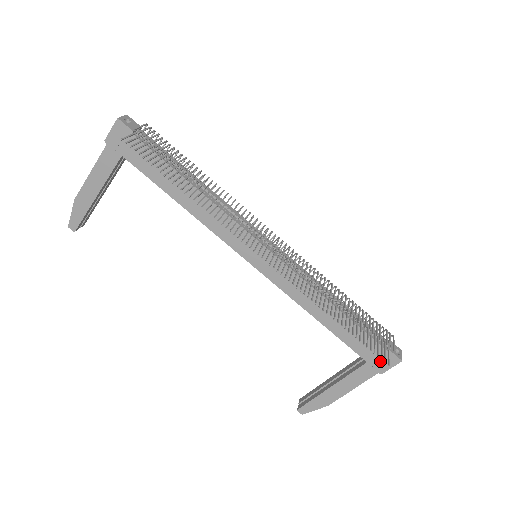
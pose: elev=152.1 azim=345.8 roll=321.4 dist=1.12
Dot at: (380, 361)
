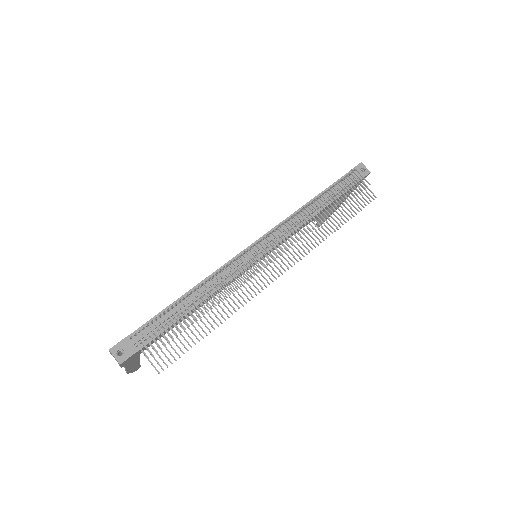
Dot at: (358, 184)
